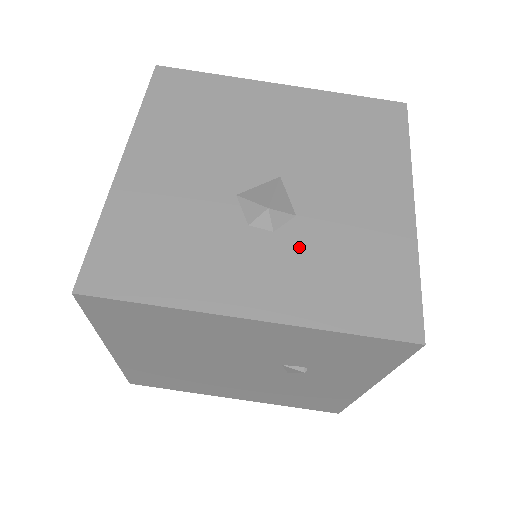
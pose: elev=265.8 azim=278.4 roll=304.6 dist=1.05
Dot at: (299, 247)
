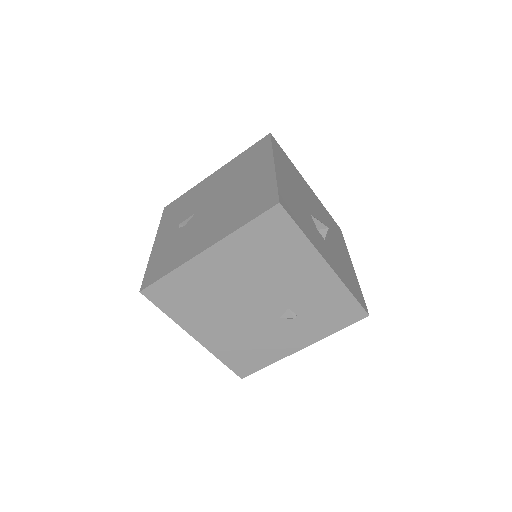
Dot at: (332, 252)
